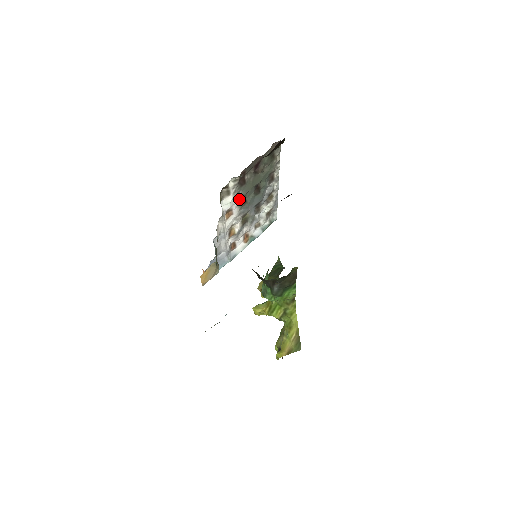
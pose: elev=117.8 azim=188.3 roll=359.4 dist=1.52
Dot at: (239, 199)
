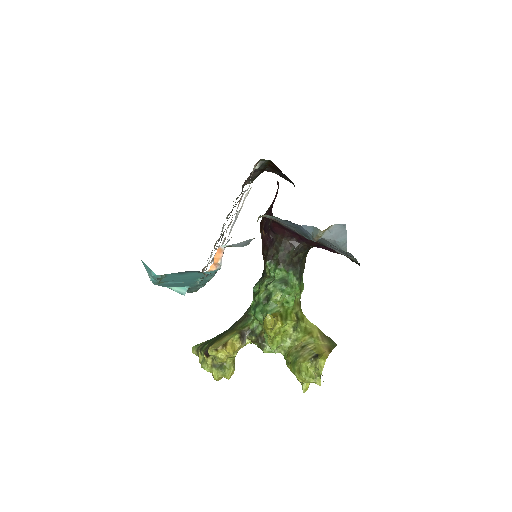
Dot at: occluded
